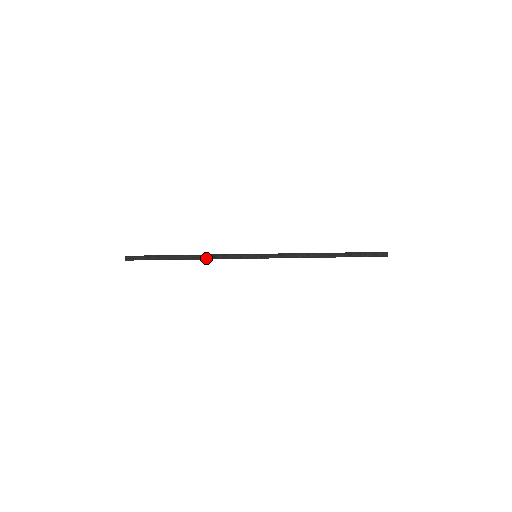
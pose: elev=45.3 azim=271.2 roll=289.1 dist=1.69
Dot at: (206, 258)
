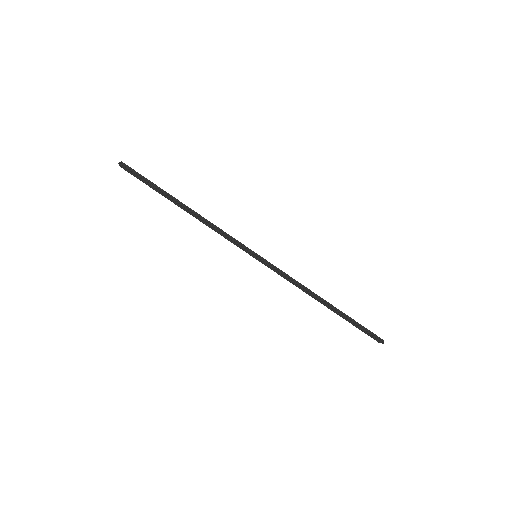
Dot at: (206, 221)
